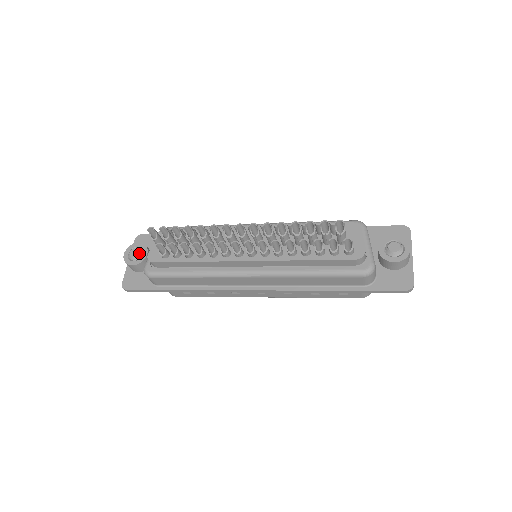
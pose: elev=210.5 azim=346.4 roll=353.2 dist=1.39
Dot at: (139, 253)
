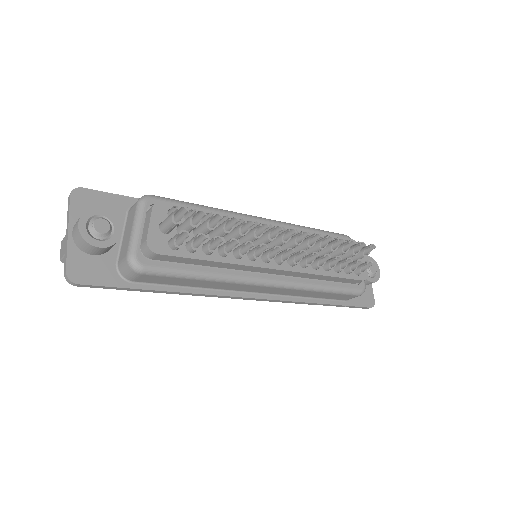
Dot at: (110, 229)
